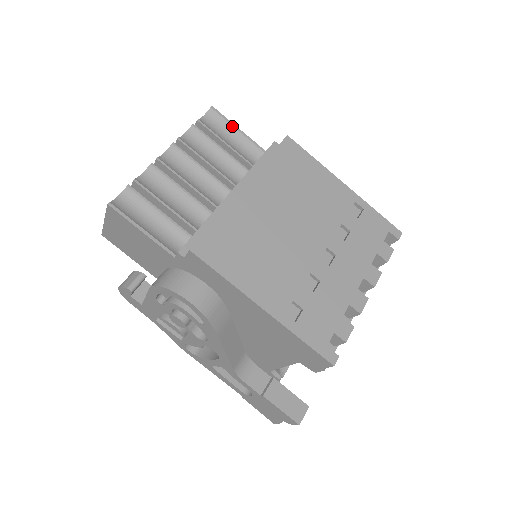
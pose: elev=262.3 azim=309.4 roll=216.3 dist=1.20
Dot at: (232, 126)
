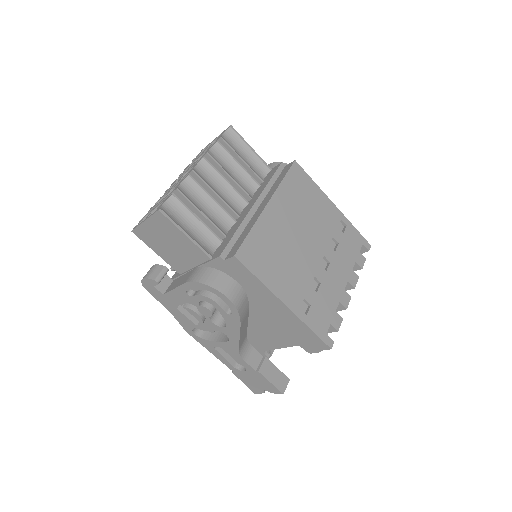
Dot at: (246, 144)
